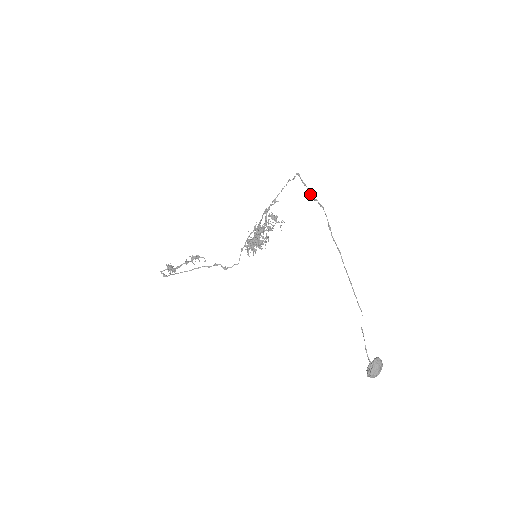
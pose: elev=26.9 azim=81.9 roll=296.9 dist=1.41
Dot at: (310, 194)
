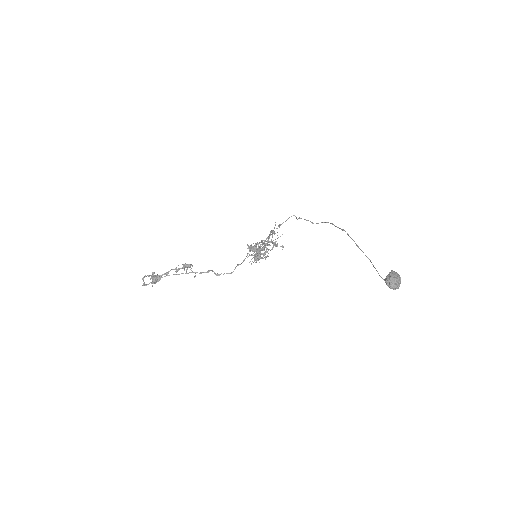
Dot at: (312, 222)
